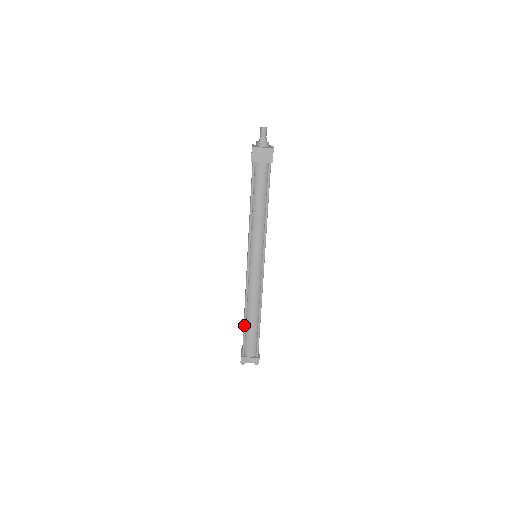
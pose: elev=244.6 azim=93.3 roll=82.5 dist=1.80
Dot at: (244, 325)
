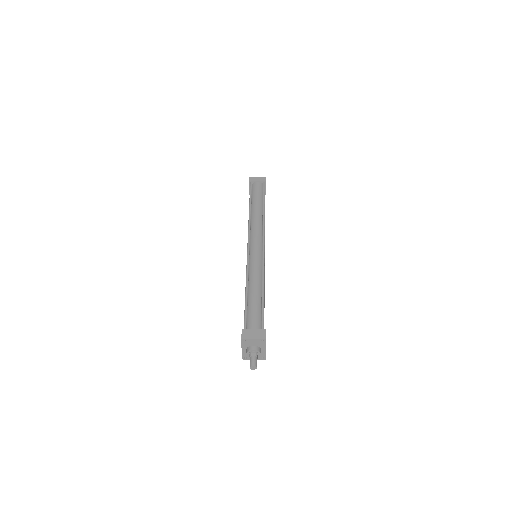
Dot at: occluded
